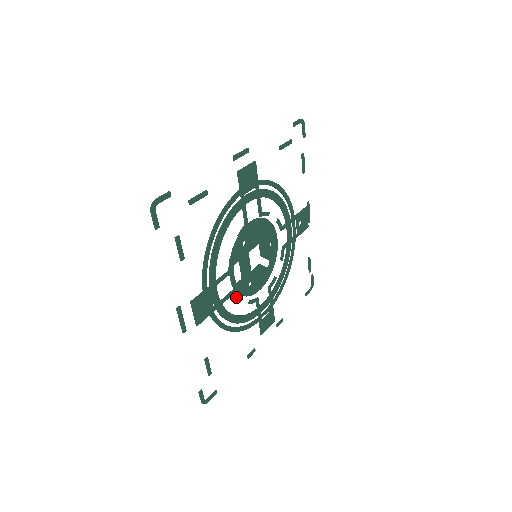
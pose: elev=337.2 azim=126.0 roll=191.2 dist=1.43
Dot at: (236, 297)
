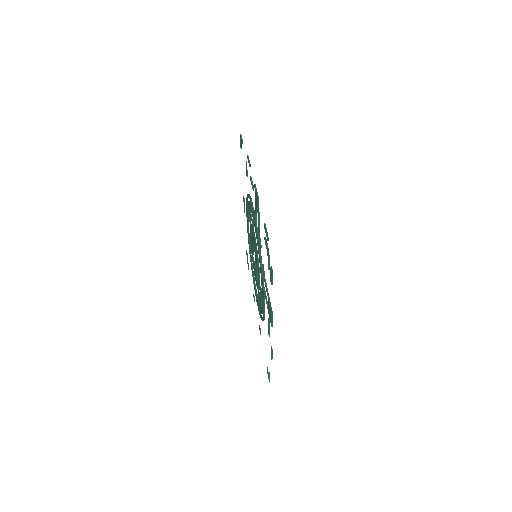
Dot at: occluded
